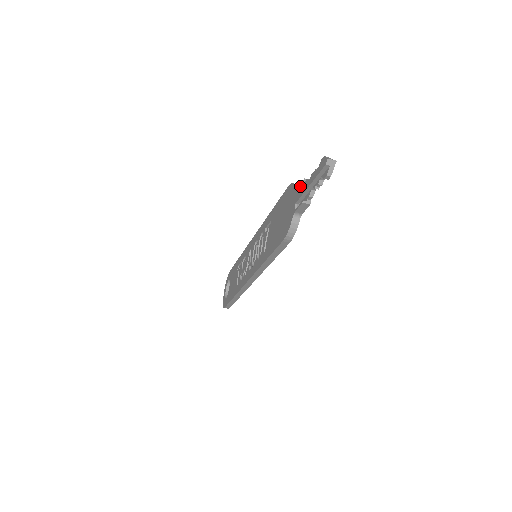
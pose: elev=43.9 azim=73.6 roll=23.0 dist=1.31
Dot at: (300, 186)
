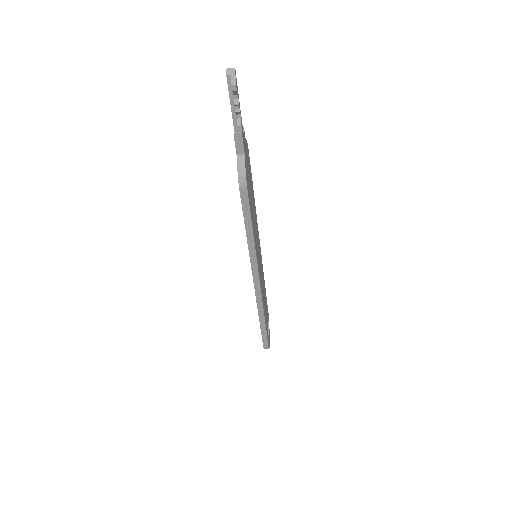
Dot at: occluded
